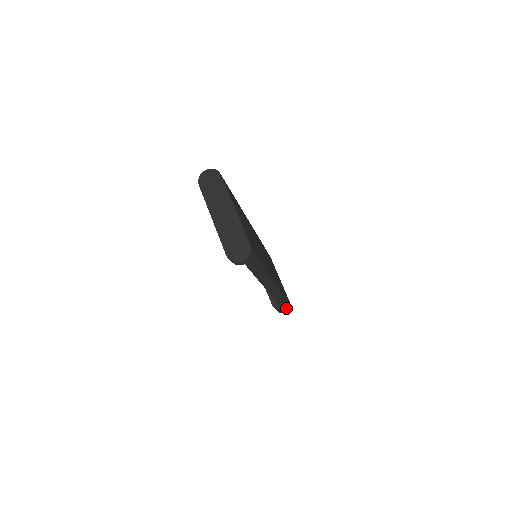
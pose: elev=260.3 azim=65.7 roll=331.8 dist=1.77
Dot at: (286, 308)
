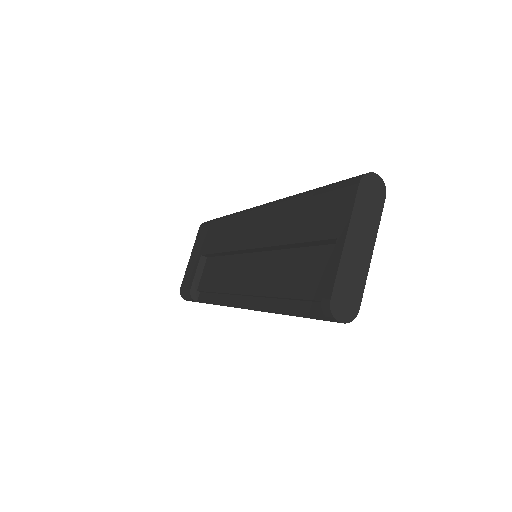
Dot at: occluded
